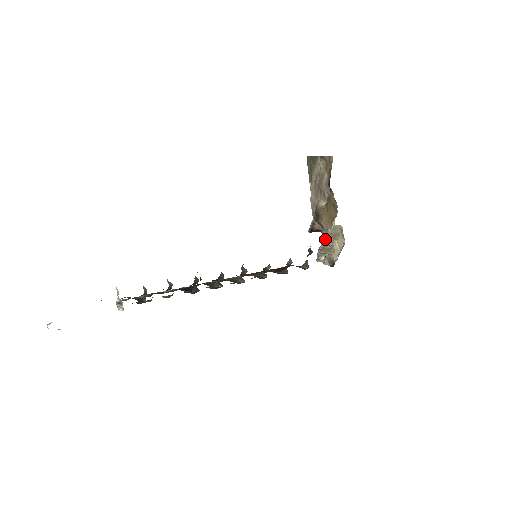
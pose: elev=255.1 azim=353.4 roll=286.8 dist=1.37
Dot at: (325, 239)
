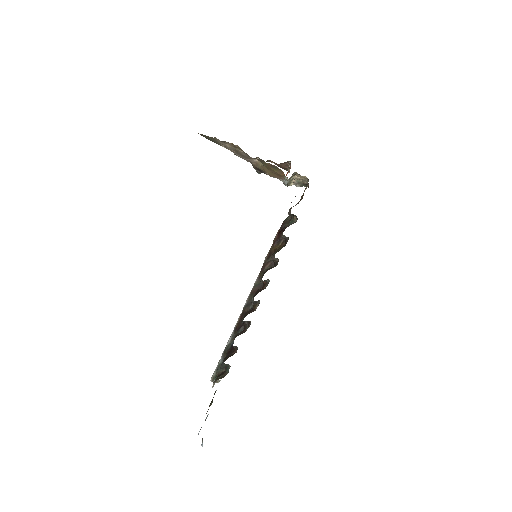
Dot at: occluded
